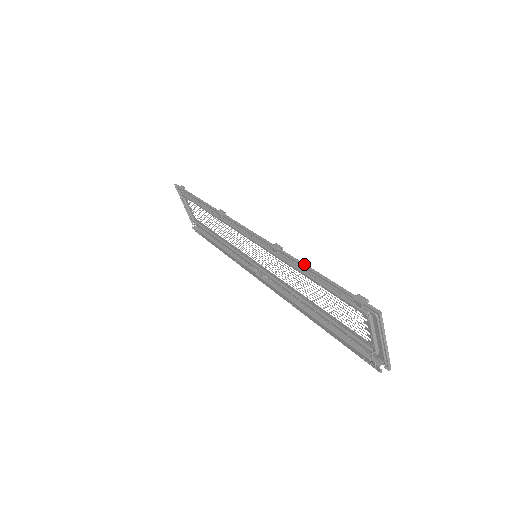
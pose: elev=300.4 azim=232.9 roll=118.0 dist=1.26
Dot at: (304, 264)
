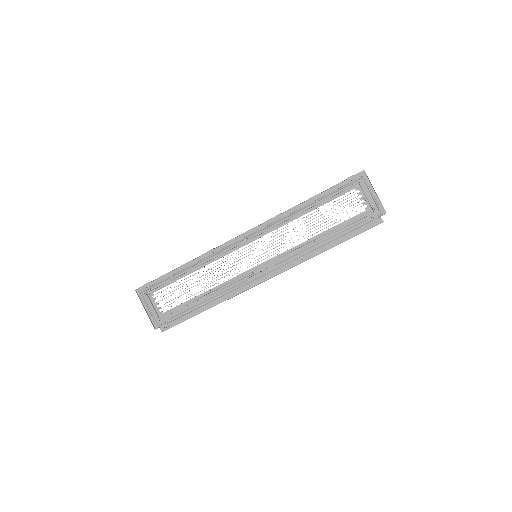
Dot at: occluded
